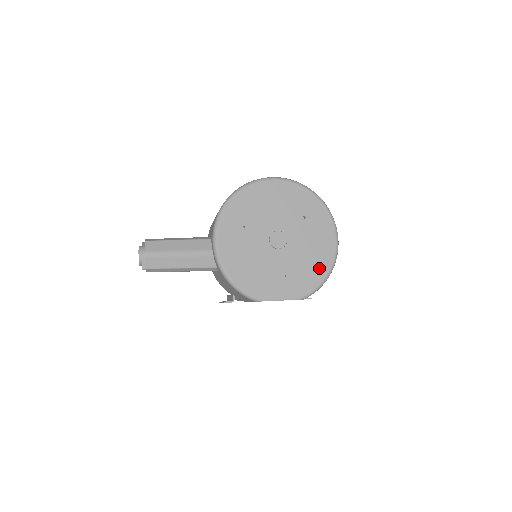
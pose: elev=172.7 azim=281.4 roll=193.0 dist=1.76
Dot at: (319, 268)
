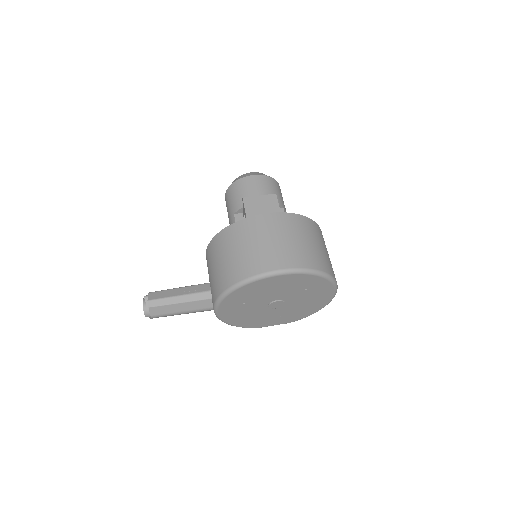
Dot at: (312, 309)
